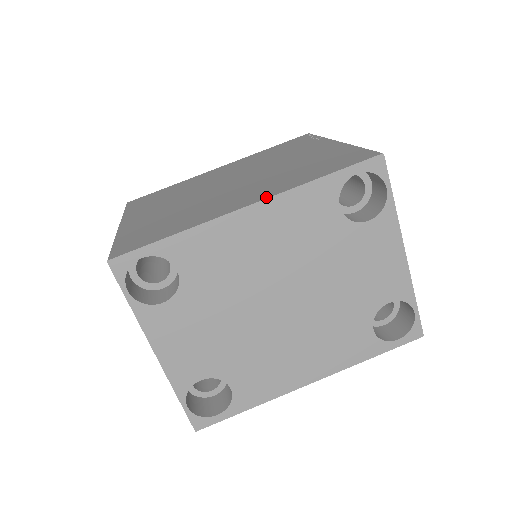
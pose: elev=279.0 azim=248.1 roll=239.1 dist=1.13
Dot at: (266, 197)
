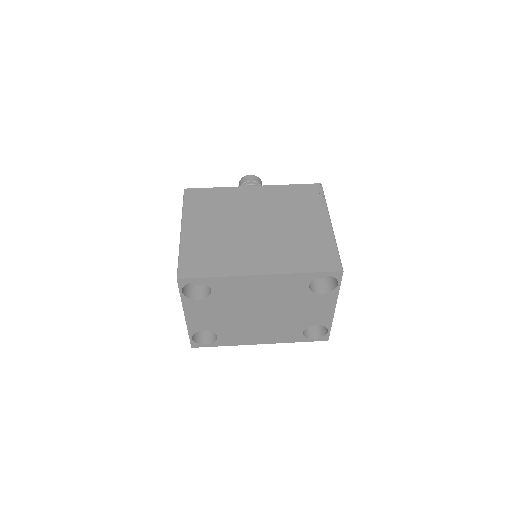
Dot at: (272, 273)
